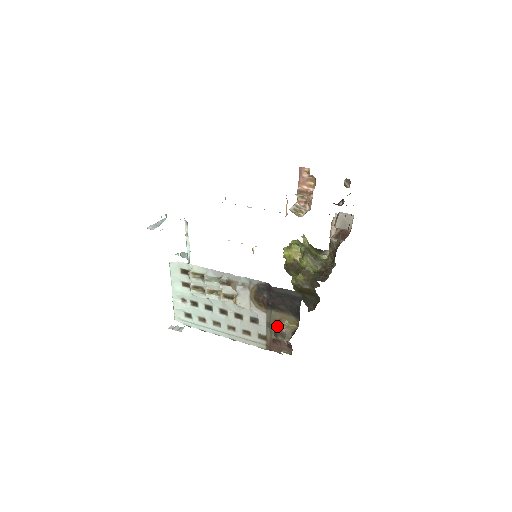
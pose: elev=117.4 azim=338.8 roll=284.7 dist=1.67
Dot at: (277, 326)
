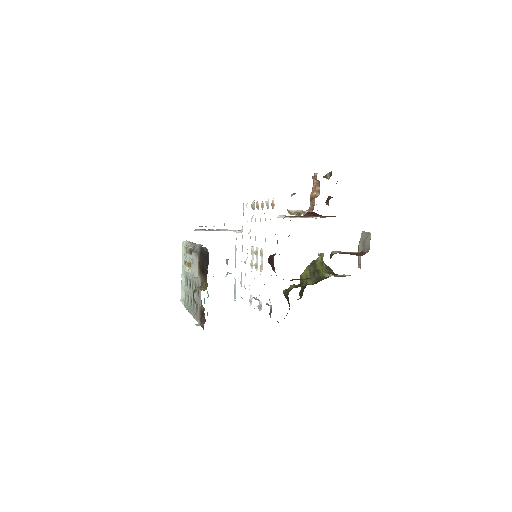
Dot at: (196, 289)
